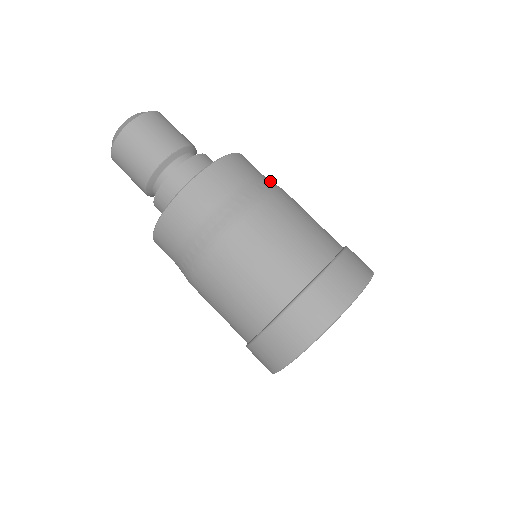
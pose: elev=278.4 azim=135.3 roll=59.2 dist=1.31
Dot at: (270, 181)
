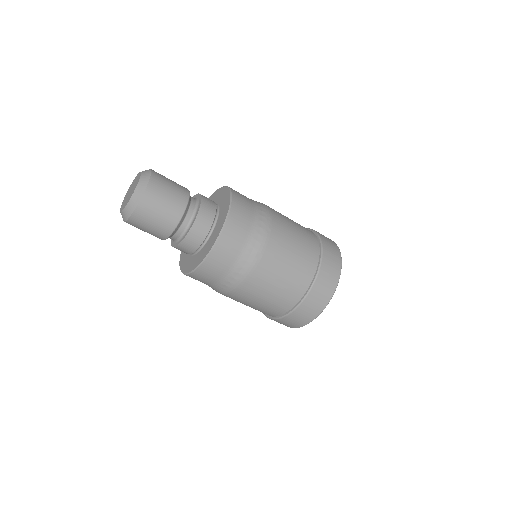
Dot at: (234, 275)
